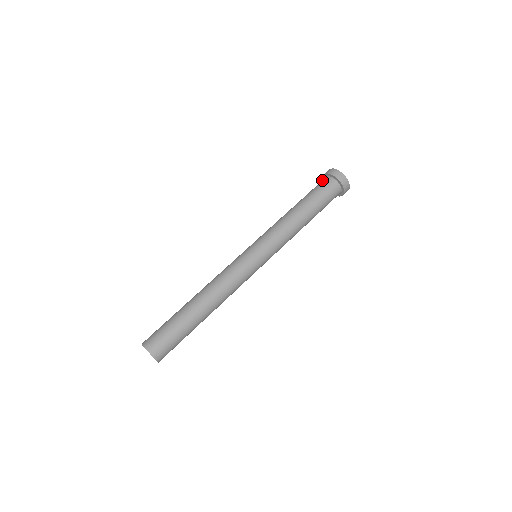
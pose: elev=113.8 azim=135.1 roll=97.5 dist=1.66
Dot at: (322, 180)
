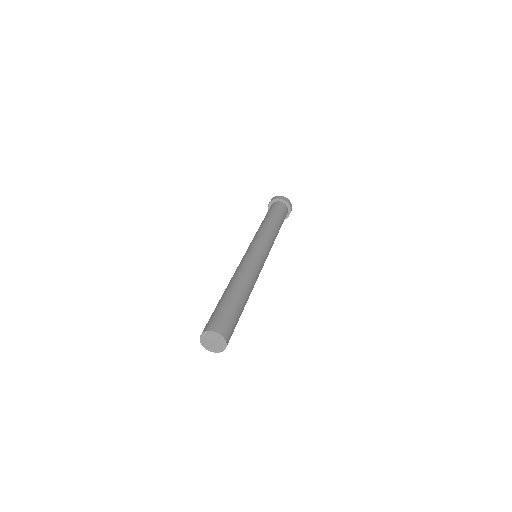
Dot at: (272, 205)
